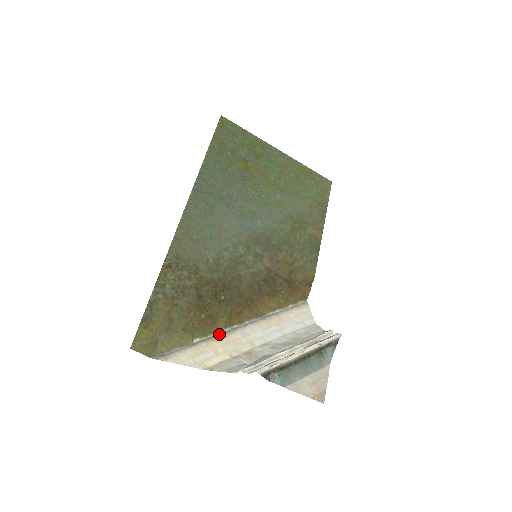
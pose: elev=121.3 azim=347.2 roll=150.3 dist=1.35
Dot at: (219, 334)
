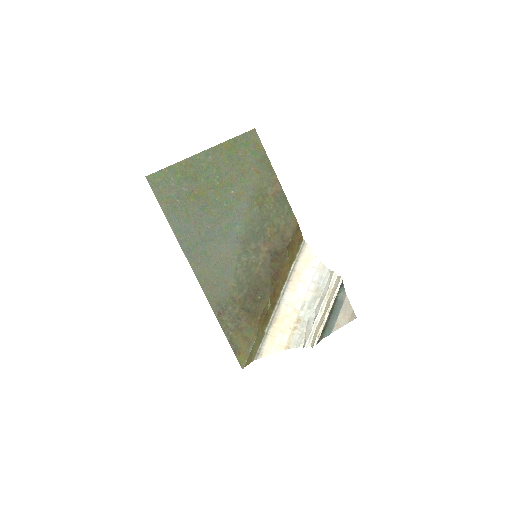
Dot at: (274, 315)
